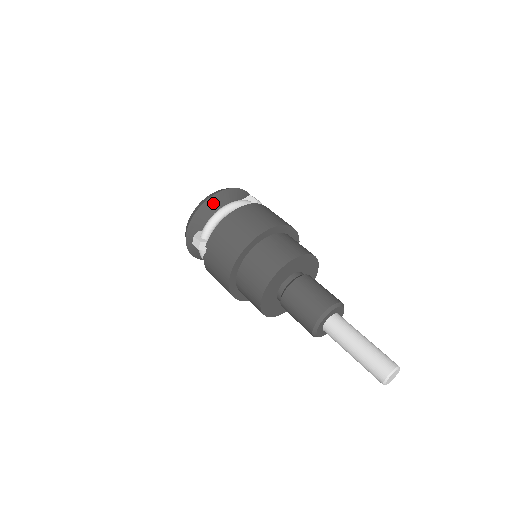
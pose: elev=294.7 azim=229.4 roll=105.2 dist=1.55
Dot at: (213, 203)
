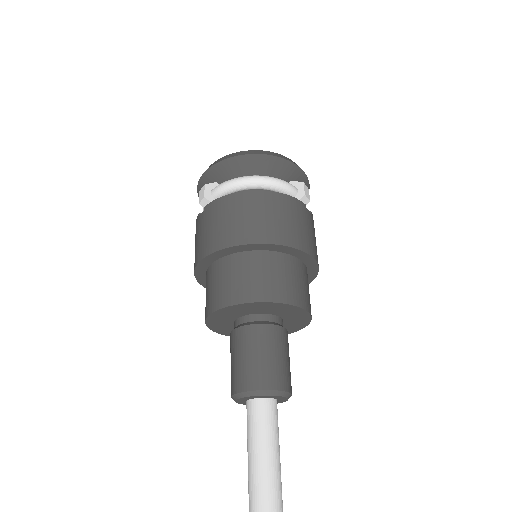
Dot at: (252, 163)
